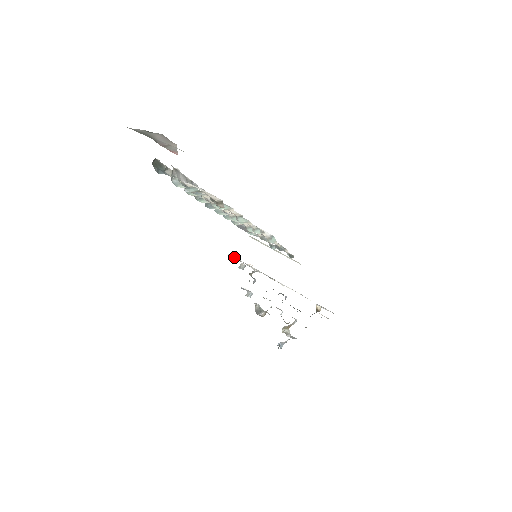
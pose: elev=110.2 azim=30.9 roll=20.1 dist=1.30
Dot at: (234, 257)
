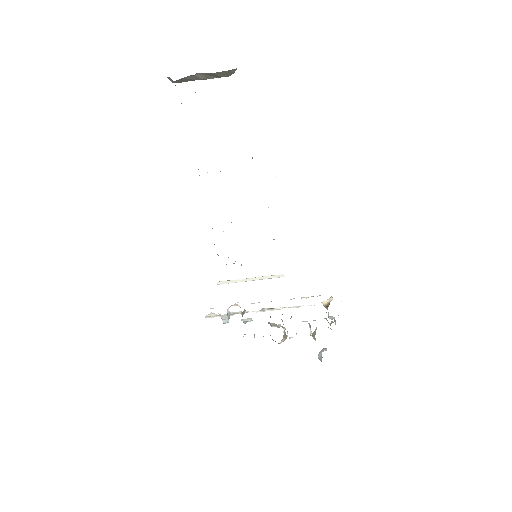
Dot at: (213, 313)
